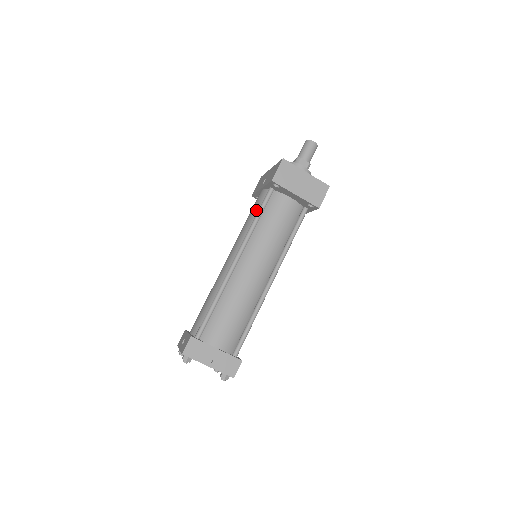
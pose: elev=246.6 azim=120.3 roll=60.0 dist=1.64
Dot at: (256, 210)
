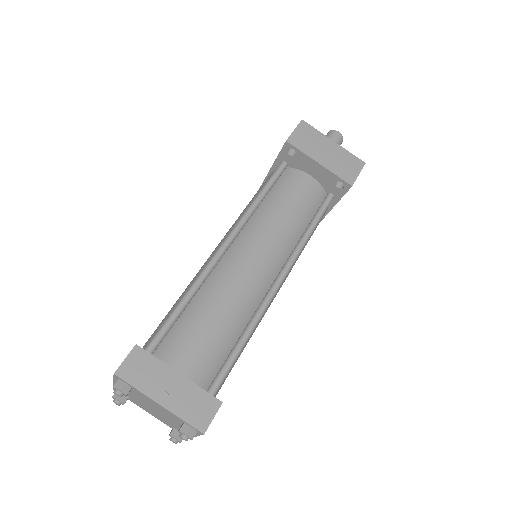
Dot at: (260, 190)
